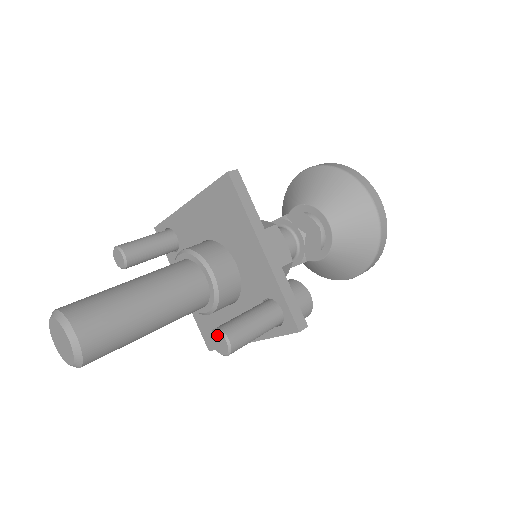
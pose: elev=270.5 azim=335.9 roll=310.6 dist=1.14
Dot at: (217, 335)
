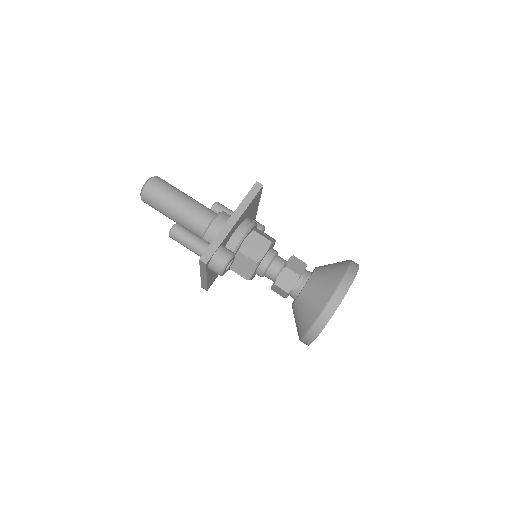
Dot at: occluded
